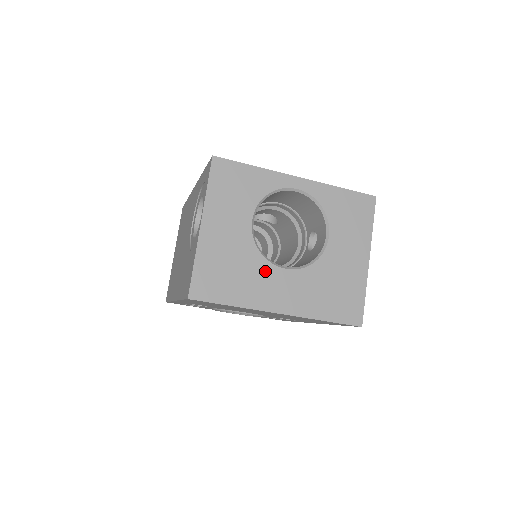
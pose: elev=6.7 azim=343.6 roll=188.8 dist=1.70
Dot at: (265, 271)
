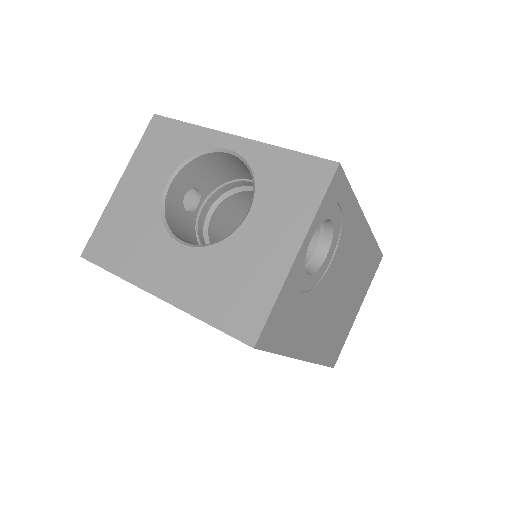
Dot at: (159, 242)
